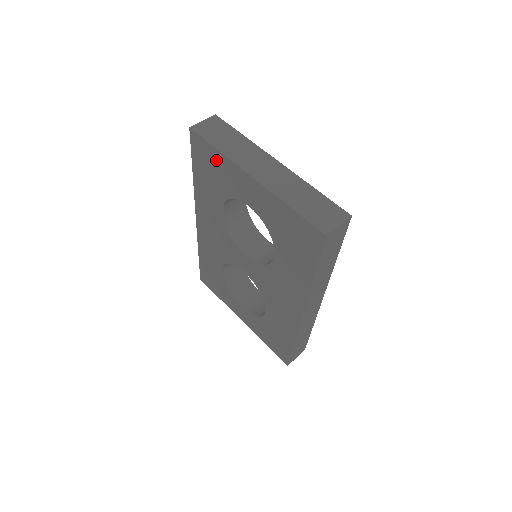
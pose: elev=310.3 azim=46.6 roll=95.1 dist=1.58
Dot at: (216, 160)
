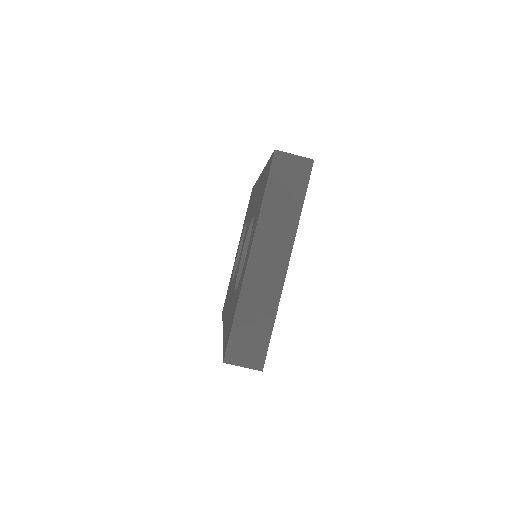
Dot at: occluded
